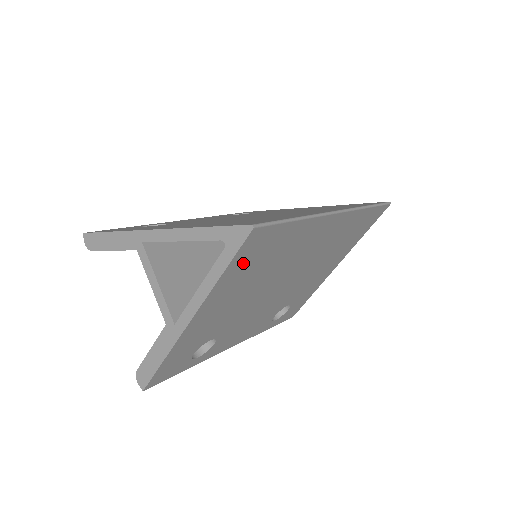
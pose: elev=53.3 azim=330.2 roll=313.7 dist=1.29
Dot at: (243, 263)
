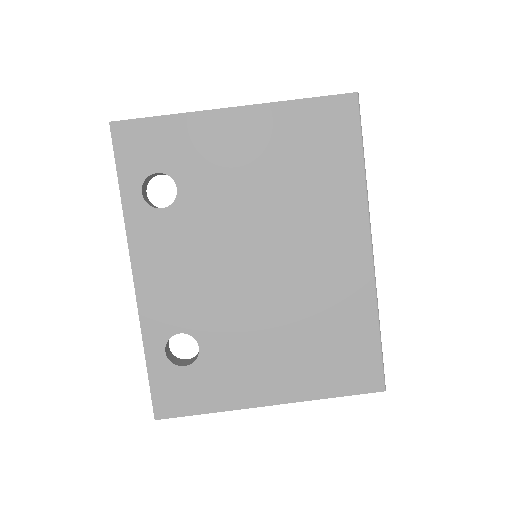
Dot at: (312, 122)
